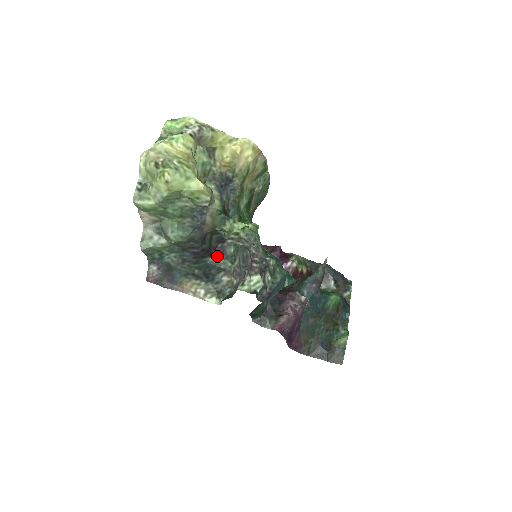
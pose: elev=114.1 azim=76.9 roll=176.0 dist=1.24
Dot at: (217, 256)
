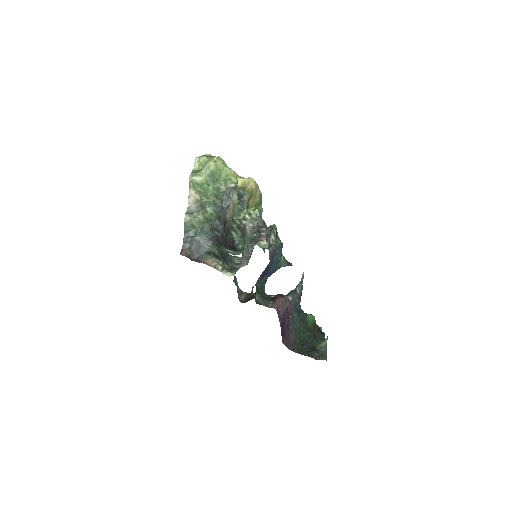
Dot at: (230, 249)
